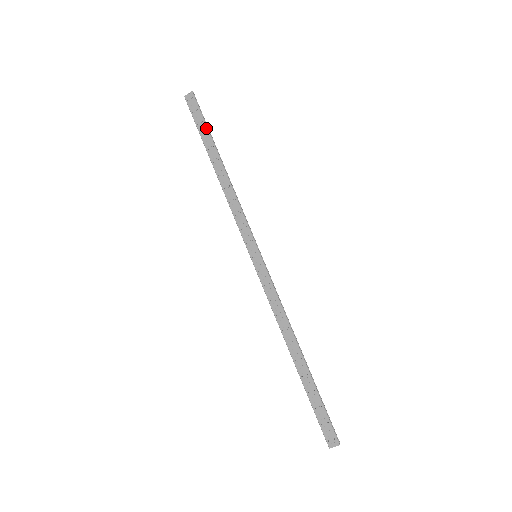
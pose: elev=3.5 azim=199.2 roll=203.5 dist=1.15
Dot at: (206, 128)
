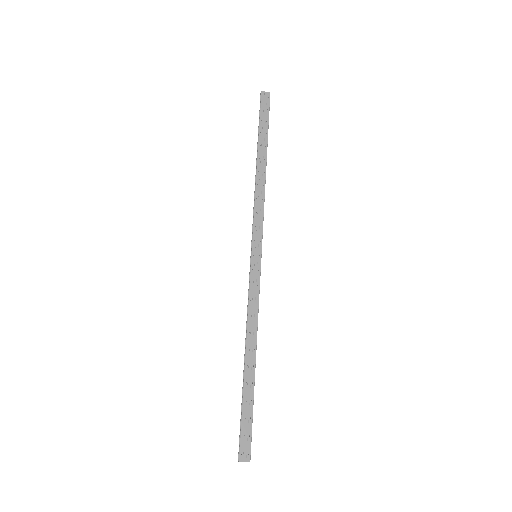
Dot at: (267, 128)
